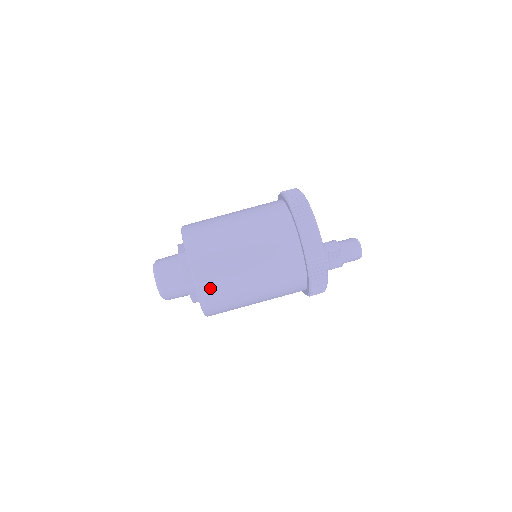
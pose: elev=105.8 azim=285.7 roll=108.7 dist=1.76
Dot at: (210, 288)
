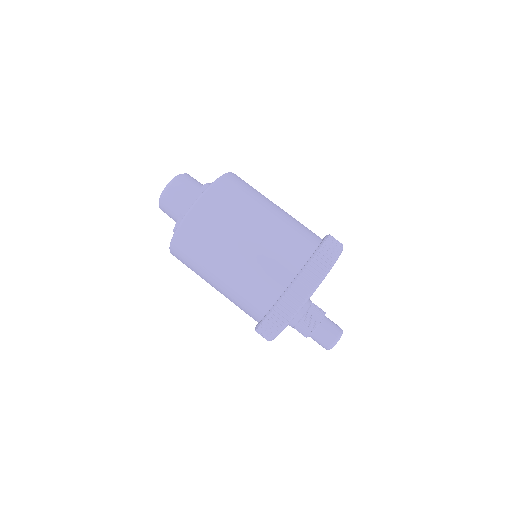
Dot at: (198, 223)
